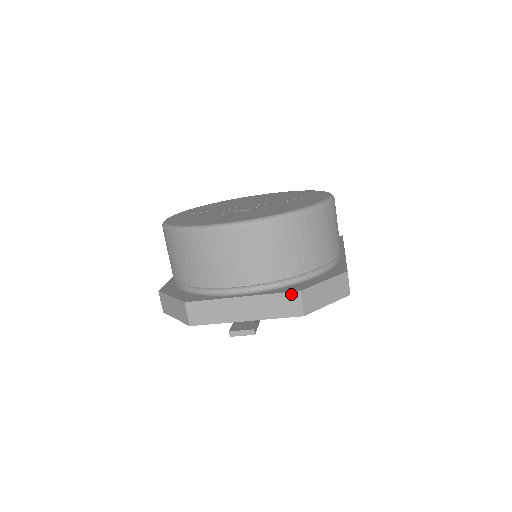
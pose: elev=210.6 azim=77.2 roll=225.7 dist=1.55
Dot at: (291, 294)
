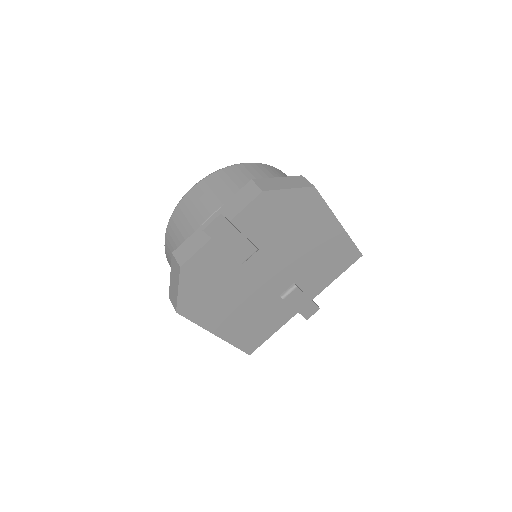
Dot at: (246, 186)
